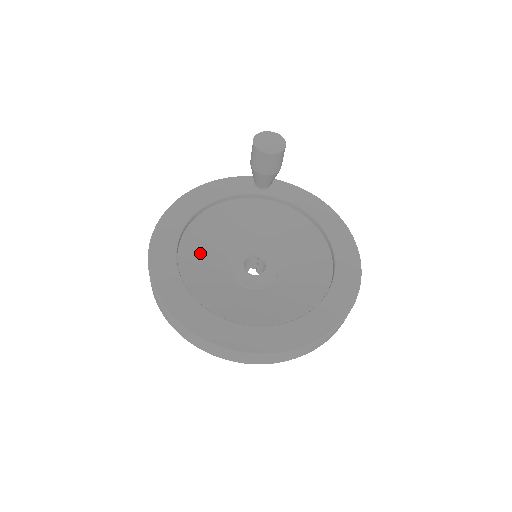
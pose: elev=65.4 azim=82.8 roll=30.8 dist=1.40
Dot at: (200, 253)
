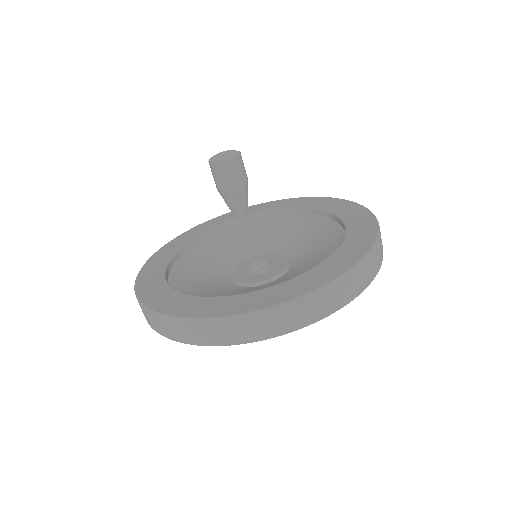
Dot at: (195, 278)
